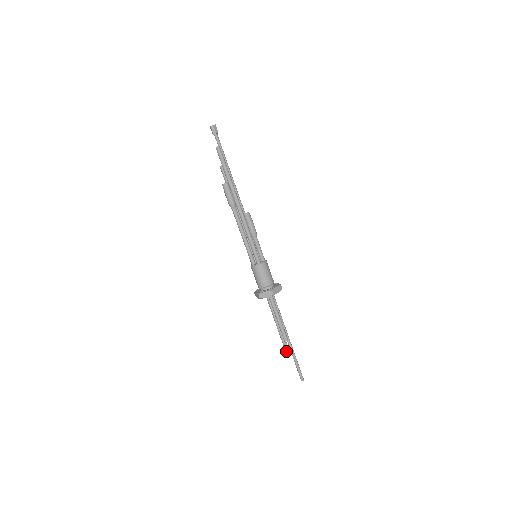
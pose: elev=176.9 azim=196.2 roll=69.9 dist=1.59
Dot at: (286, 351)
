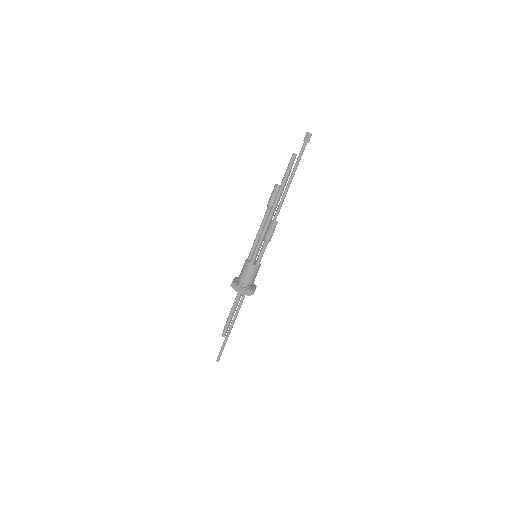
Dot at: (223, 333)
